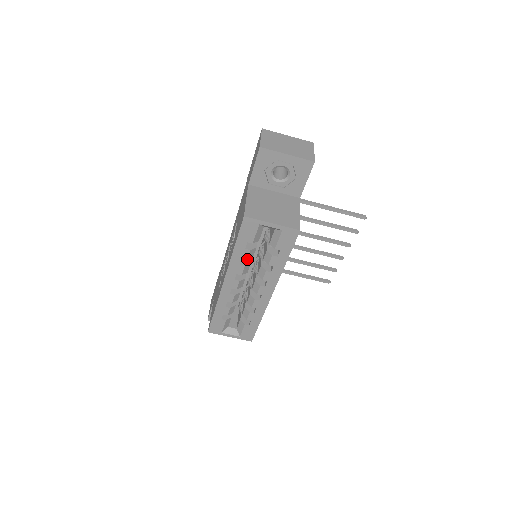
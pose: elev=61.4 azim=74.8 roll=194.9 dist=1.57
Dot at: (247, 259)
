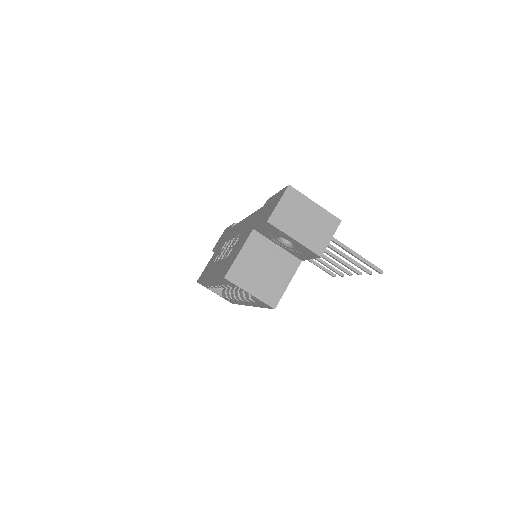
Dot at: (228, 287)
